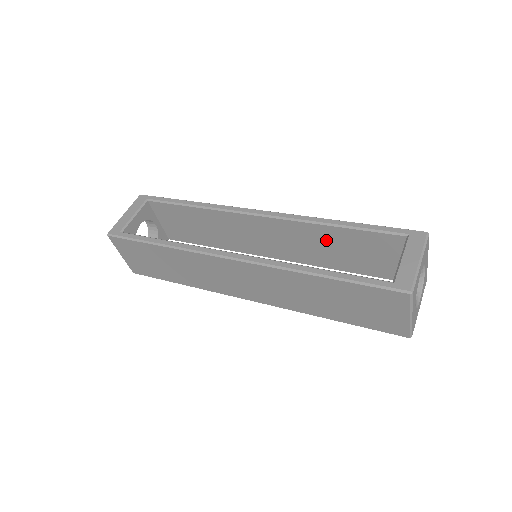
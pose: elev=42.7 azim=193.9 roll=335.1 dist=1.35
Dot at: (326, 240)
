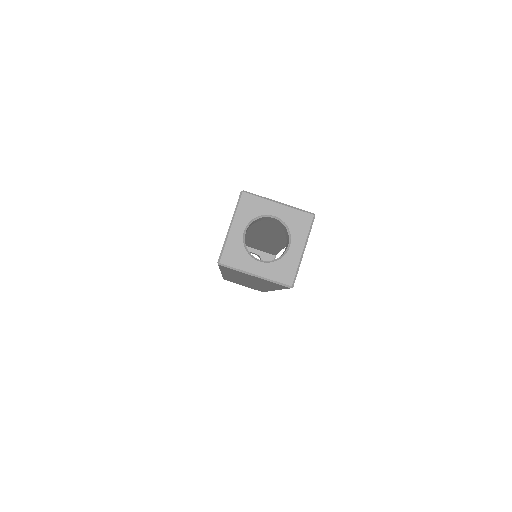
Dot at: (257, 224)
